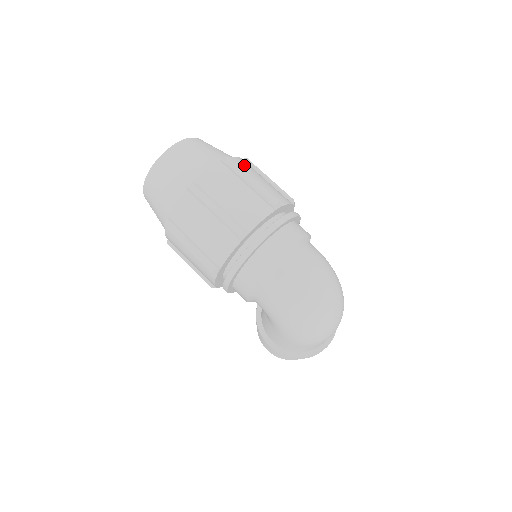
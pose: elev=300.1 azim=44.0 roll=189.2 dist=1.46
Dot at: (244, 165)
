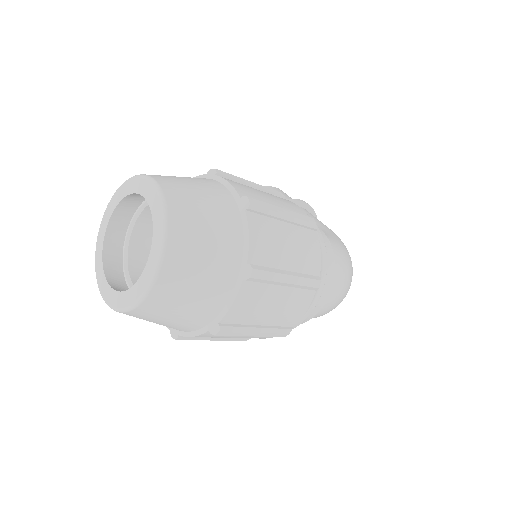
Dot at: (264, 246)
